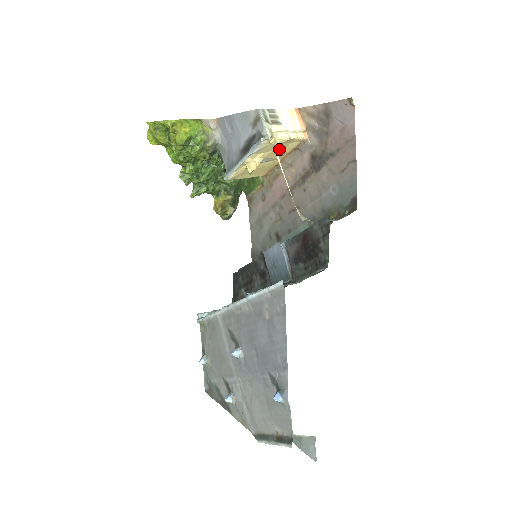
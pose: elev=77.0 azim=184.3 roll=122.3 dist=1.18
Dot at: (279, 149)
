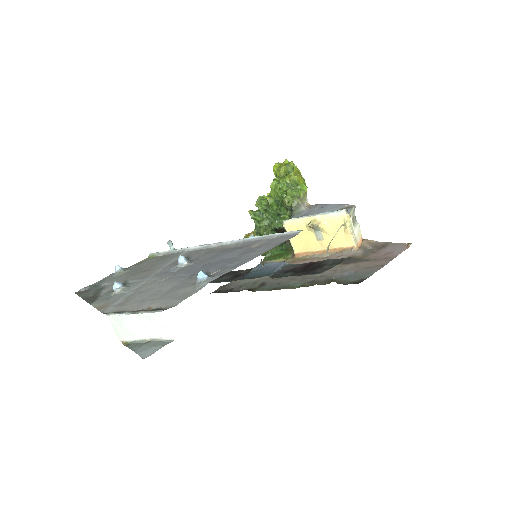
Dot at: (336, 236)
